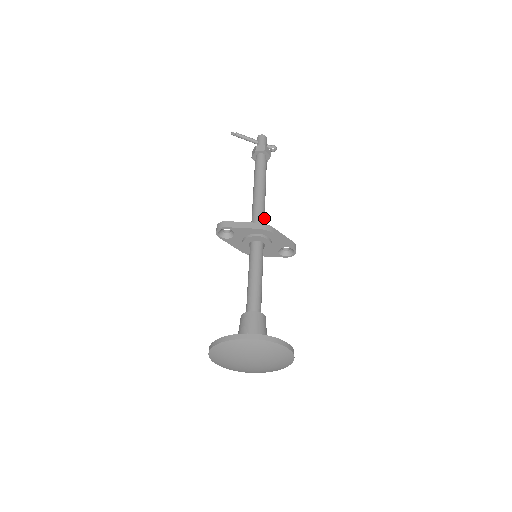
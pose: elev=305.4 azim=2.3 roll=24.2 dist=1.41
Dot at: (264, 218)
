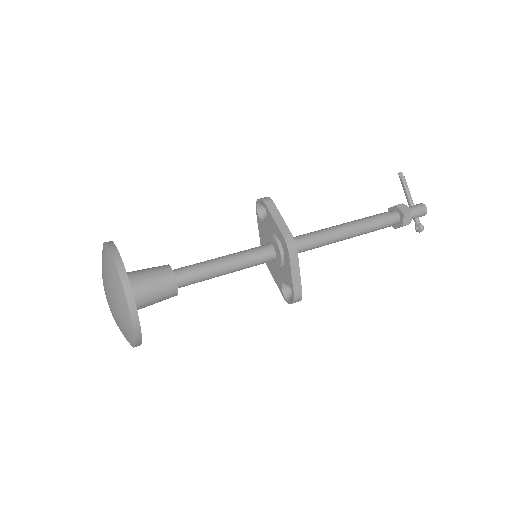
Dot at: (312, 247)
